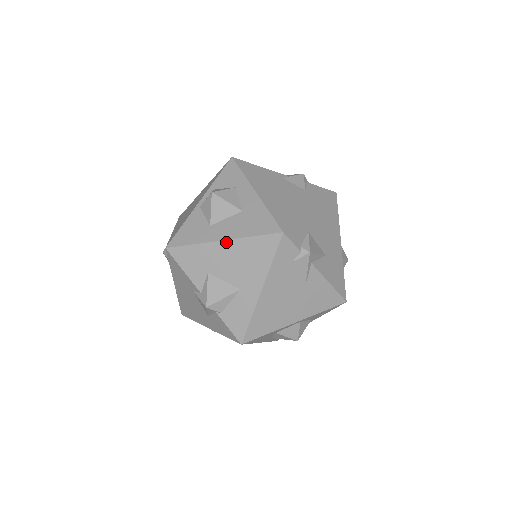
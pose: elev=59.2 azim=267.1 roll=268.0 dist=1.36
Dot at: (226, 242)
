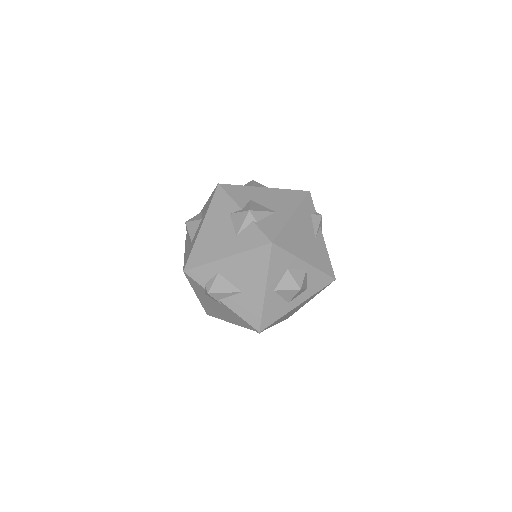
Dot at: (268, 188)
